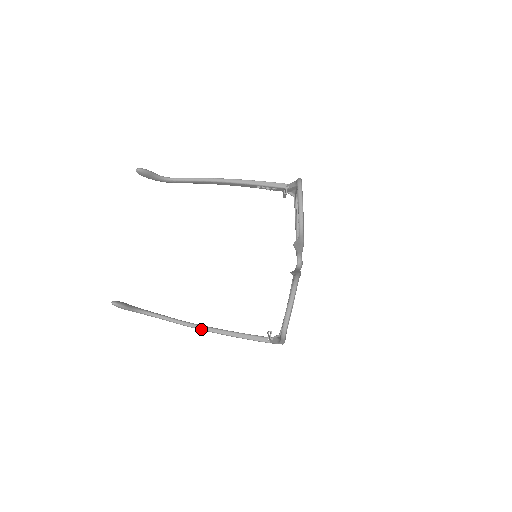
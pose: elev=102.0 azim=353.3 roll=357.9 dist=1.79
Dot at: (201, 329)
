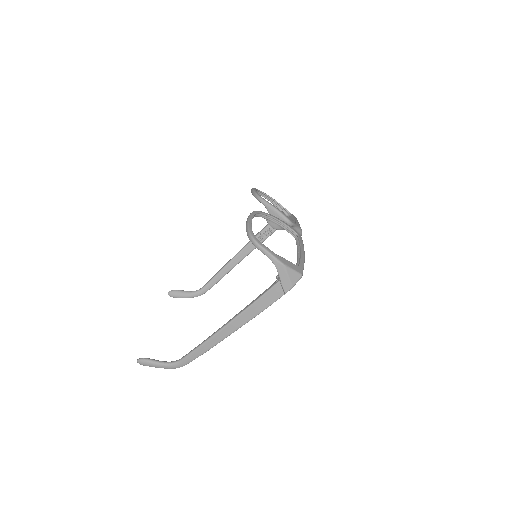
Dot at: (219, 331)
